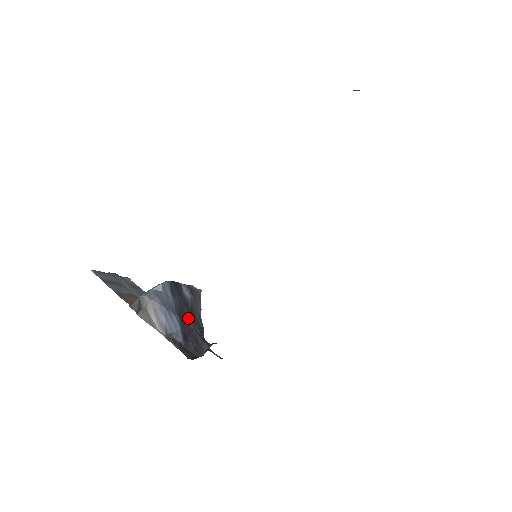
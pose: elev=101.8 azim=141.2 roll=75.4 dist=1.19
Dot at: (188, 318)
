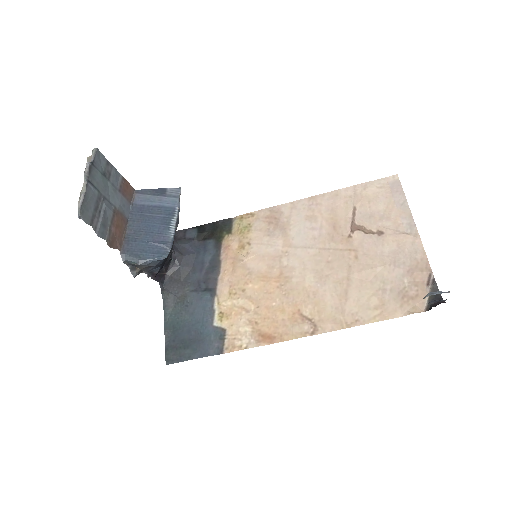
Dot at: (169, 254)
